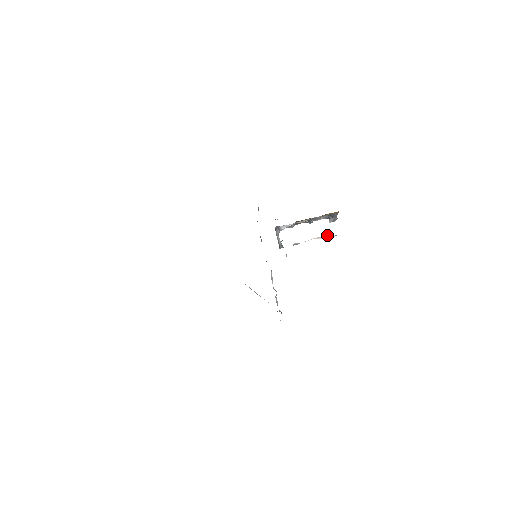
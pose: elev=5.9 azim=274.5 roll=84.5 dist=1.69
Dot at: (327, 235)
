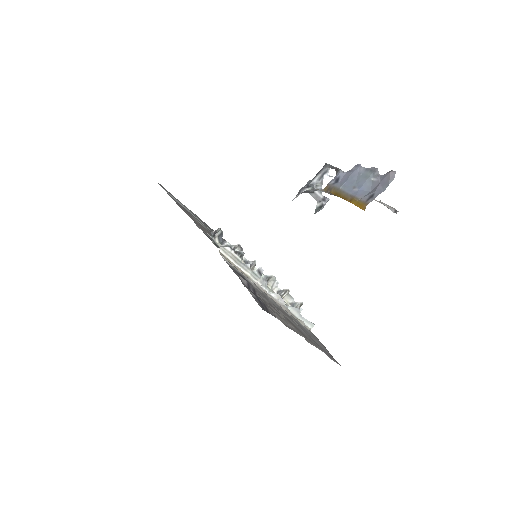
Dot at: (384, 205)
